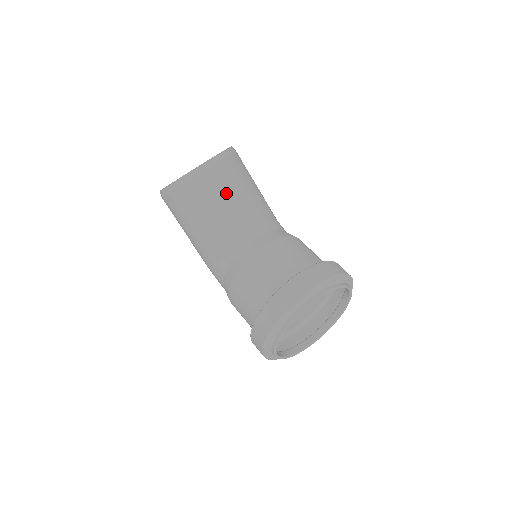
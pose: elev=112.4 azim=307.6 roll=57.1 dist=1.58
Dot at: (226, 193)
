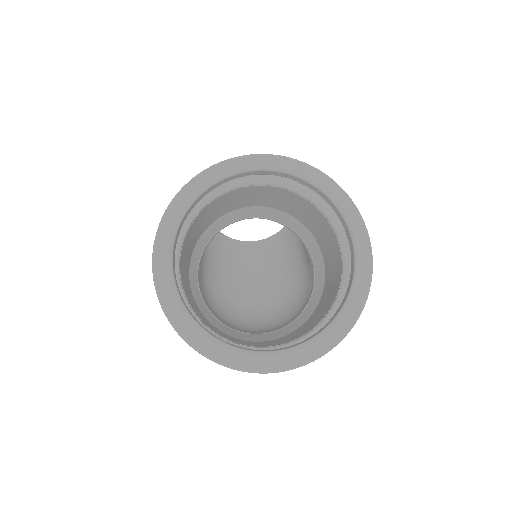
Dot at: occluded
